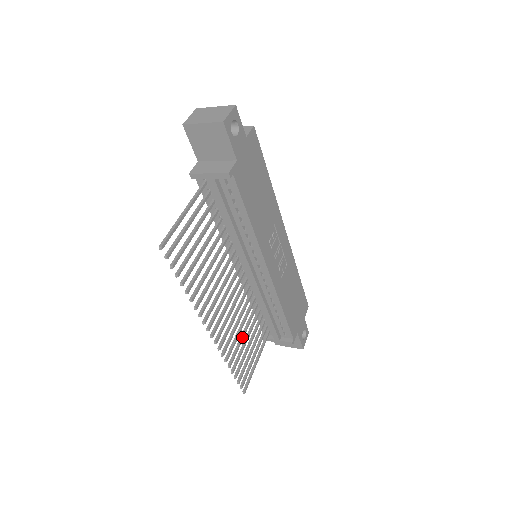
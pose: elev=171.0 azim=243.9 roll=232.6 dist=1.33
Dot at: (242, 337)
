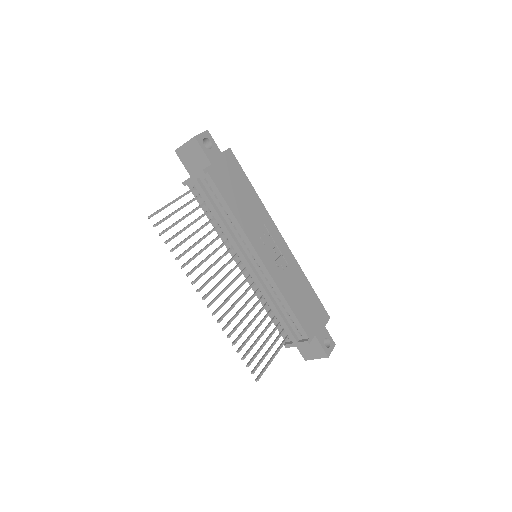
Dot at: (248, 324)
